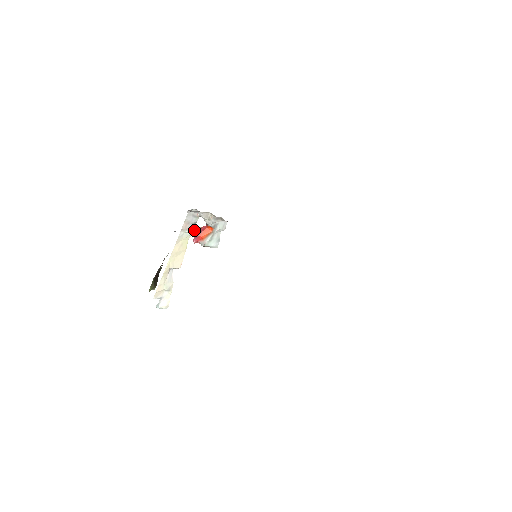
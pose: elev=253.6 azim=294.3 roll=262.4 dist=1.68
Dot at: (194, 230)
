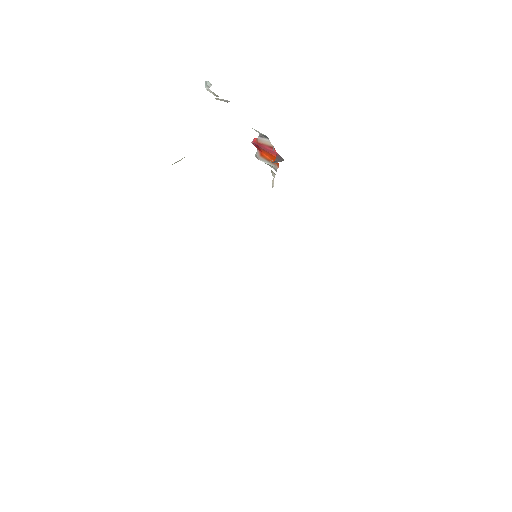
Dot at: (264, 137)
